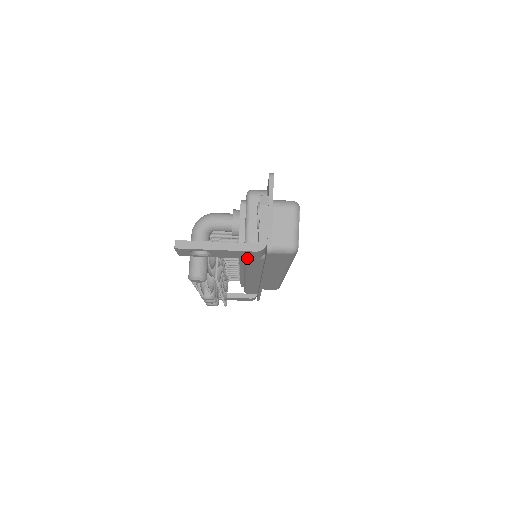
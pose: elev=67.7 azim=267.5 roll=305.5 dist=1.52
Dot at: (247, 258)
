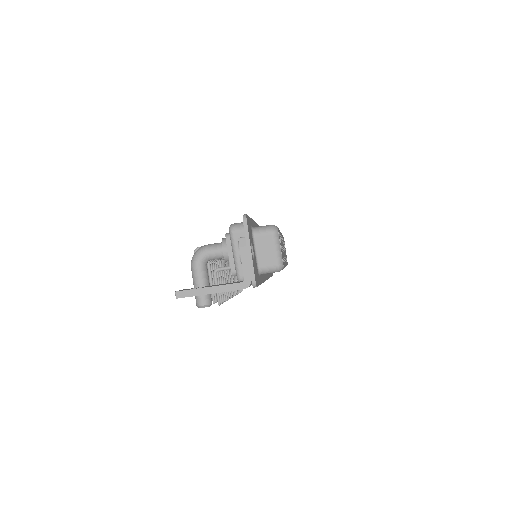
Dot at: occluded
